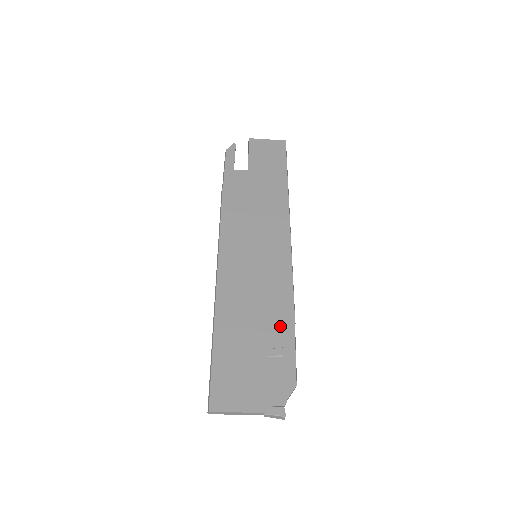
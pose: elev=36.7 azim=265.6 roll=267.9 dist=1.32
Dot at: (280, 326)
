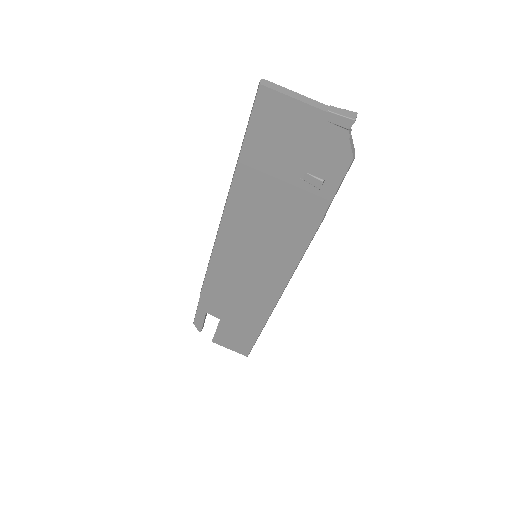
Dot at: occluded
